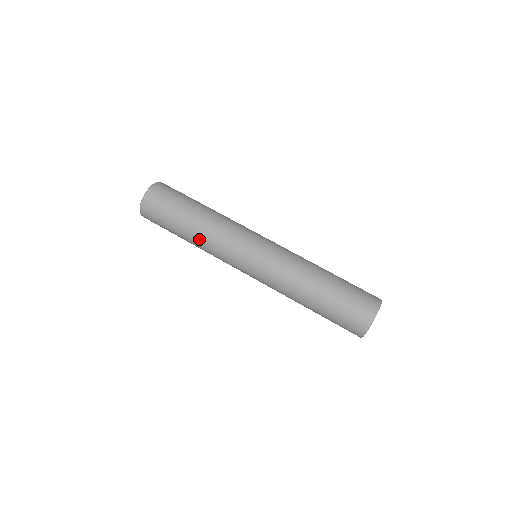
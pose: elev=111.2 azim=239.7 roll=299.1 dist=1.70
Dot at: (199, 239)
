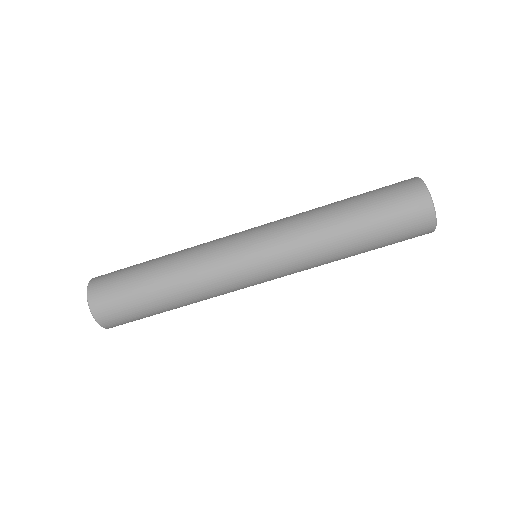
Dot at: occluded
